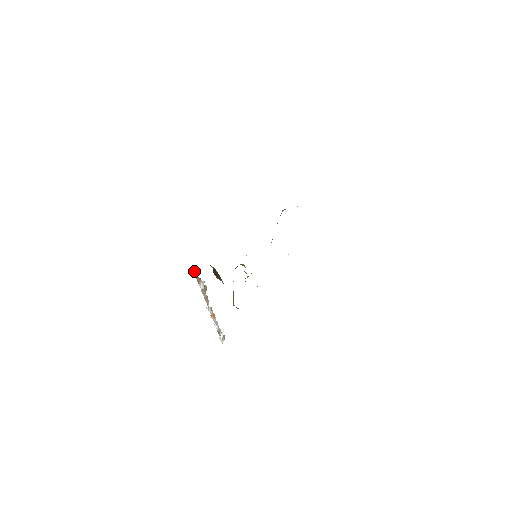
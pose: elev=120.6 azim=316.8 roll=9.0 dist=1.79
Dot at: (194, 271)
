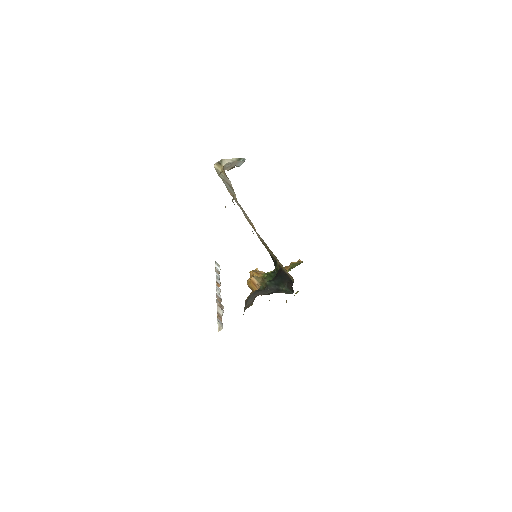
Dot at: (220, 328)
